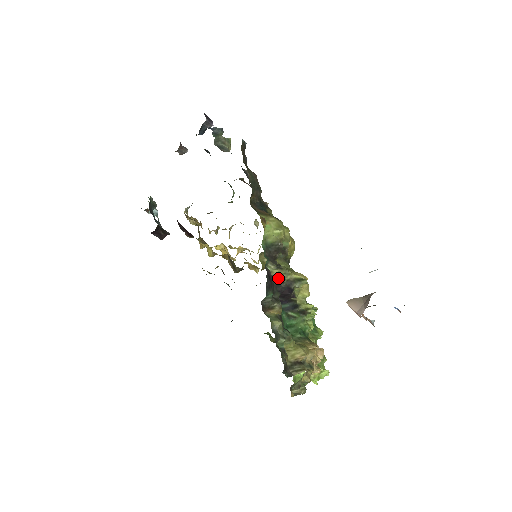
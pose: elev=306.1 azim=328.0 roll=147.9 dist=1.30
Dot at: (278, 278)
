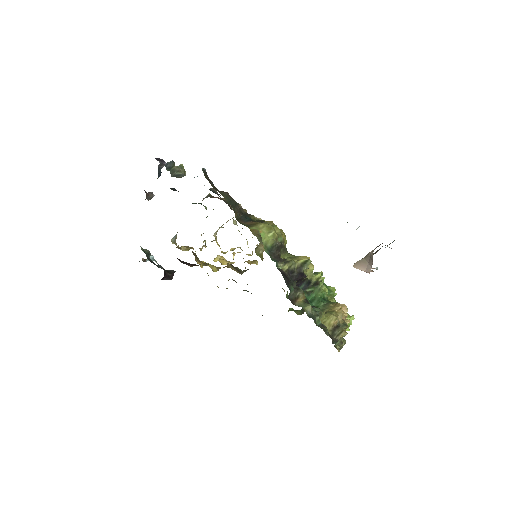
Dot at: (289, 271)
